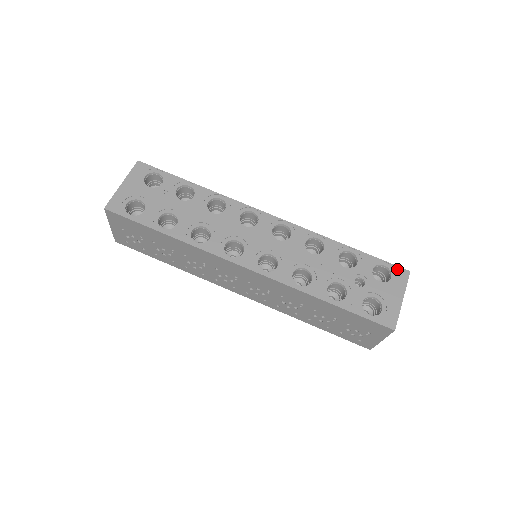
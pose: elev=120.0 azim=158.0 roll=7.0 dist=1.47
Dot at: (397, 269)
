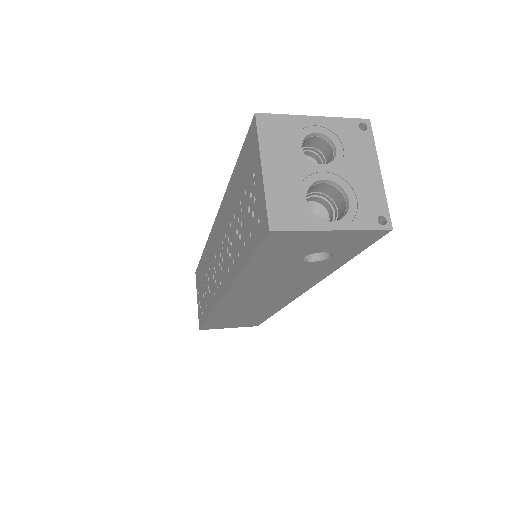
Dot at: occluded
